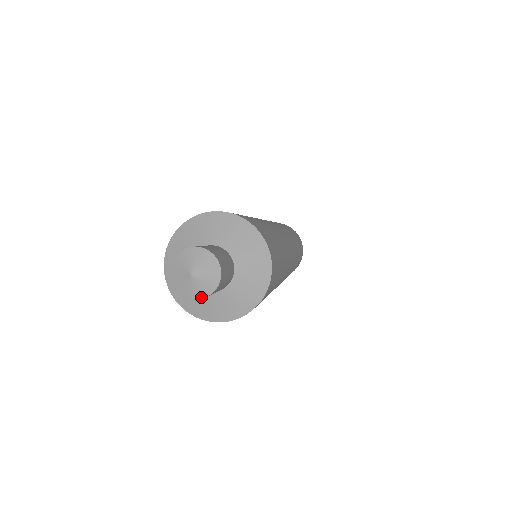
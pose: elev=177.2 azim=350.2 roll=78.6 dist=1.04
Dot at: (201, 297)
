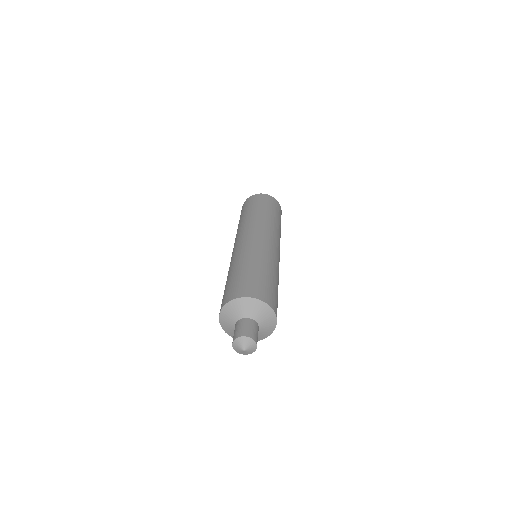
Dot at: (254, 351)
